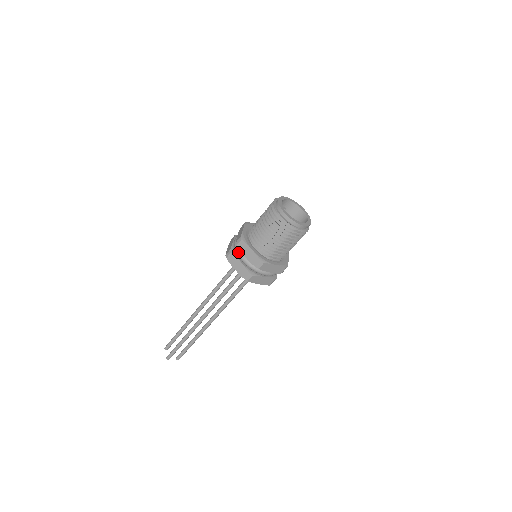
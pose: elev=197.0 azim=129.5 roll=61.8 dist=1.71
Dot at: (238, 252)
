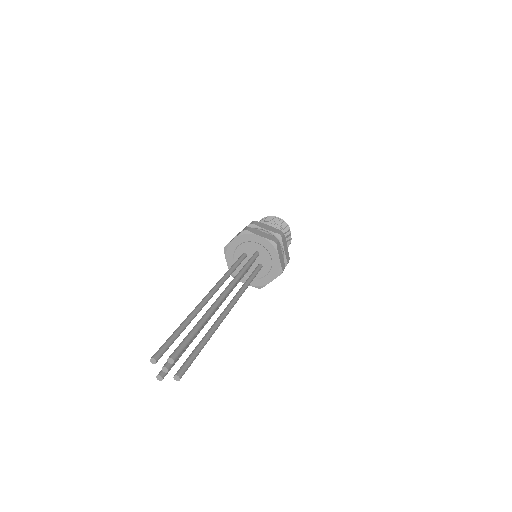
Dot at: (256, 228)
